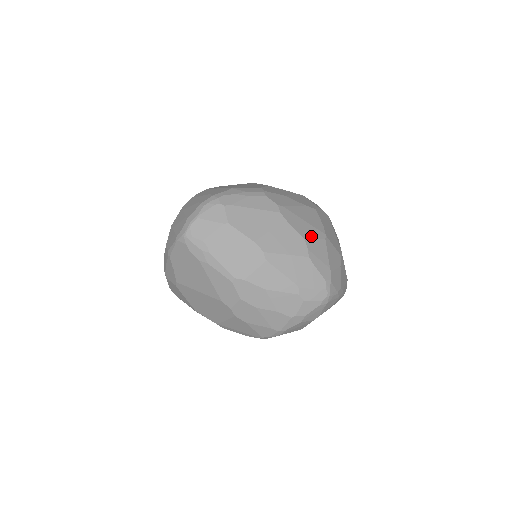
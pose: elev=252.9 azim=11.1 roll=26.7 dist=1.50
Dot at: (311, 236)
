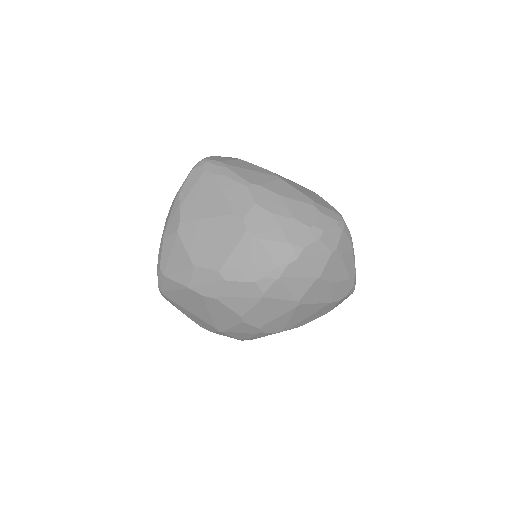
Dot at: occluded
